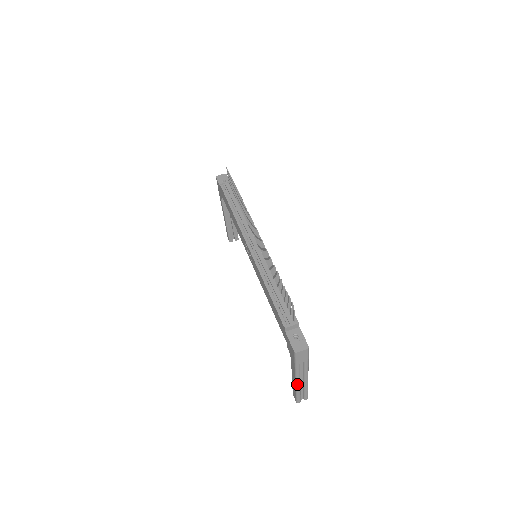
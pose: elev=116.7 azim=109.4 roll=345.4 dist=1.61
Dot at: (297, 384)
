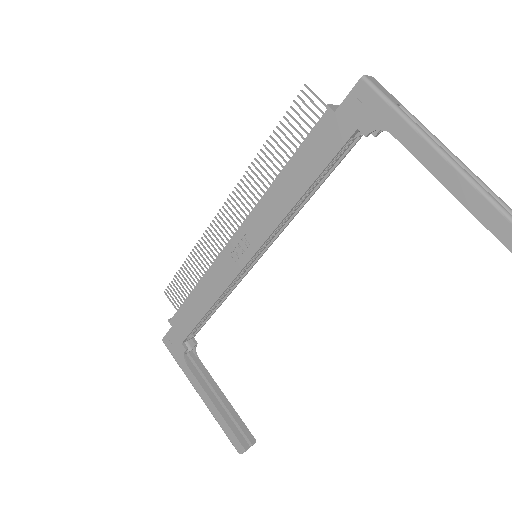
Dot at: (456, 164)
